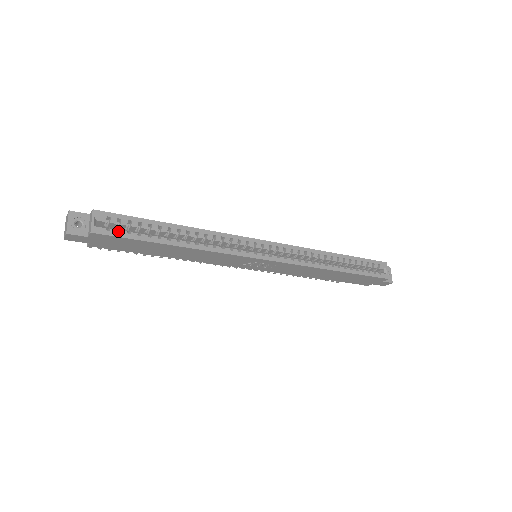
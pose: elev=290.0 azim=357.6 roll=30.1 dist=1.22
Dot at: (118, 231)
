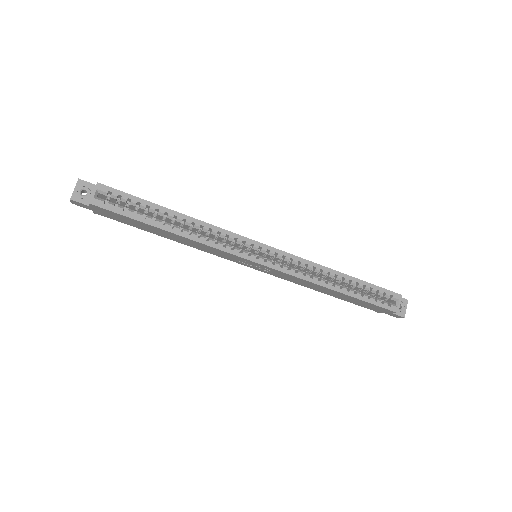
Dot at: (118, 206)
